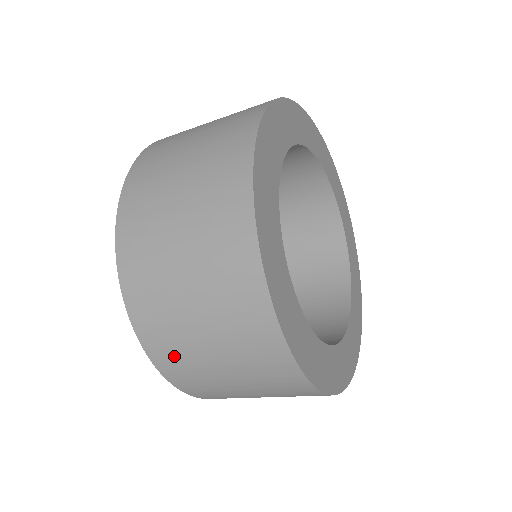
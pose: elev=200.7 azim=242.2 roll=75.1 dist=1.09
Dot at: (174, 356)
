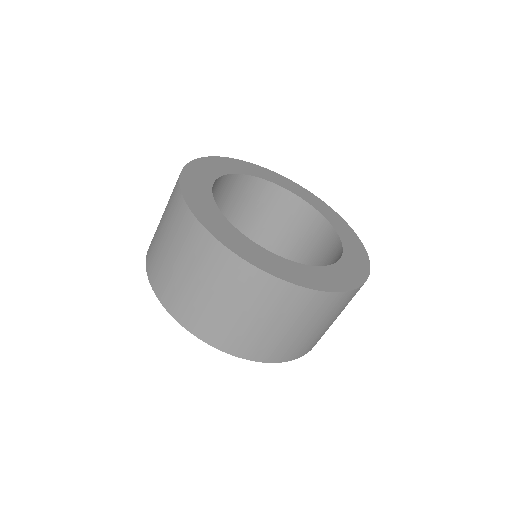
Dot at: (175, 297)
